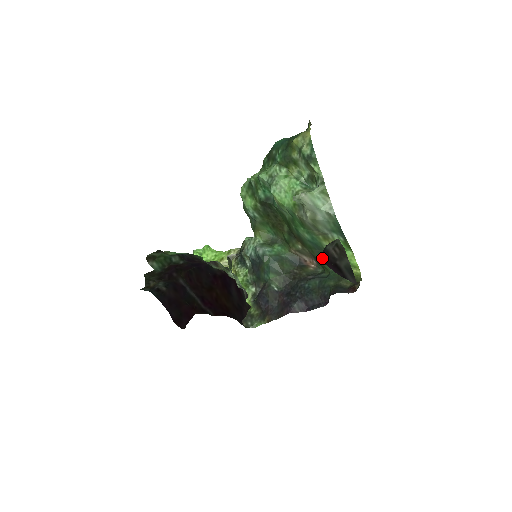
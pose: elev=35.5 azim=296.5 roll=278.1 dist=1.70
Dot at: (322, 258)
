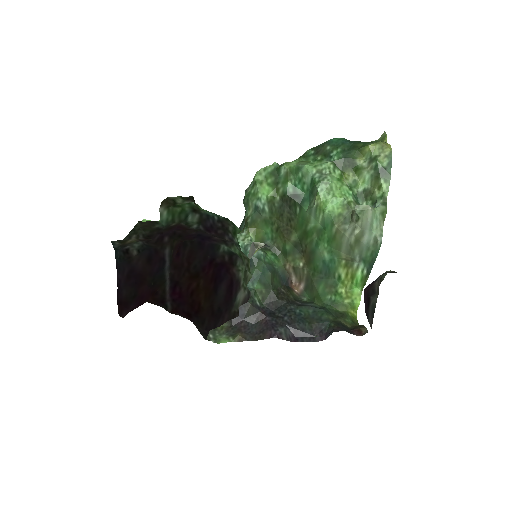
Dot at: (367, 286)
